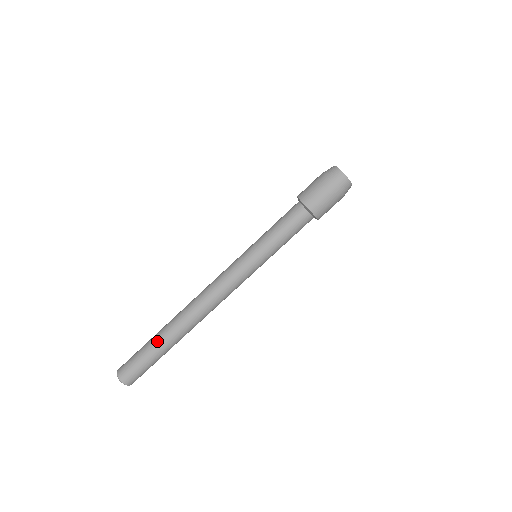
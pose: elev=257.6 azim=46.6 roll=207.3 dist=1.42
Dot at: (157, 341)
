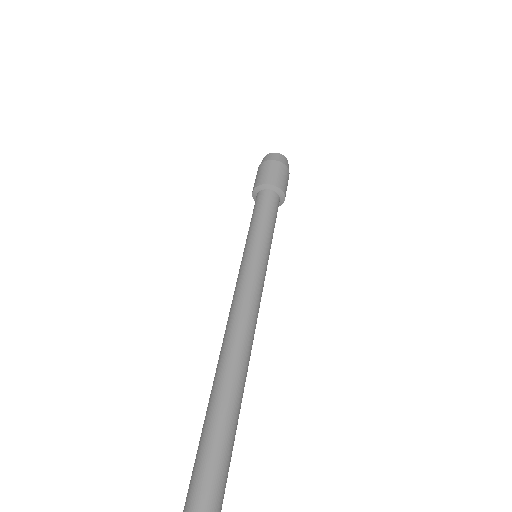
Dot at: (206, 413)
